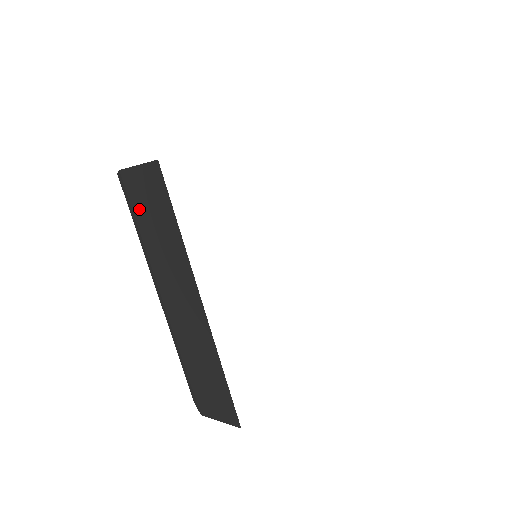
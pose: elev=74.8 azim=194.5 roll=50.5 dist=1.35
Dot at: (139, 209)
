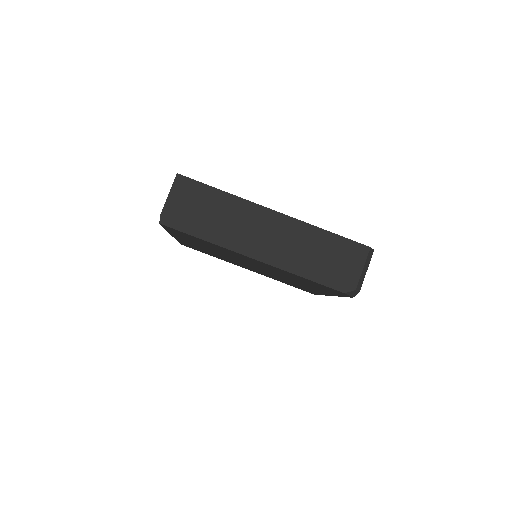
Dot at: (191, 219)
